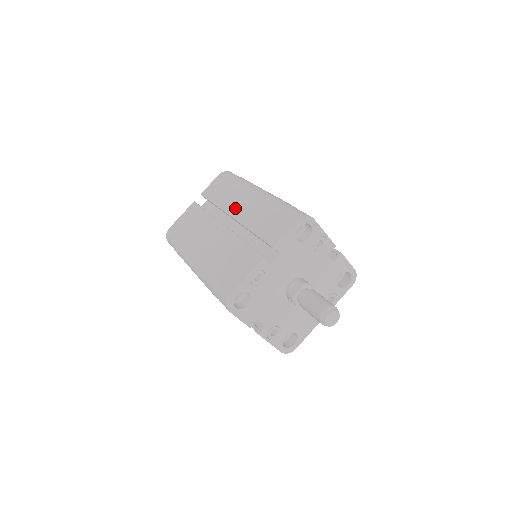
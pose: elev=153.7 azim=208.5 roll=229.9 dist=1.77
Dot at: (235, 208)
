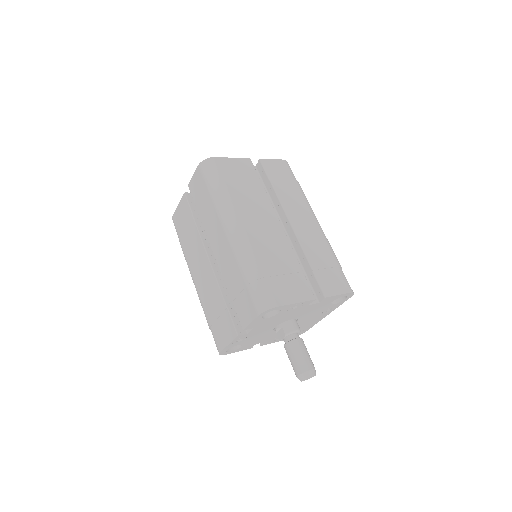
Dot at: (214, 243)
